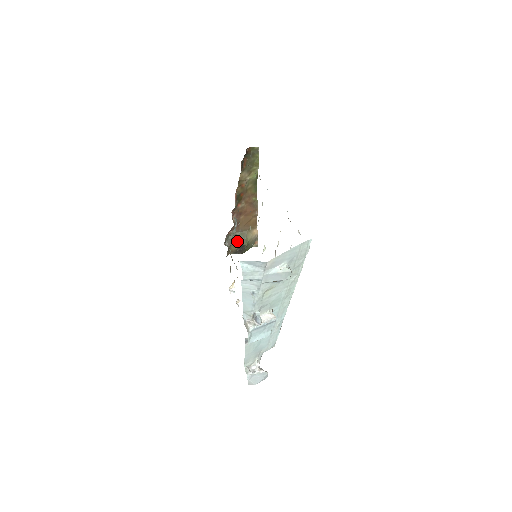
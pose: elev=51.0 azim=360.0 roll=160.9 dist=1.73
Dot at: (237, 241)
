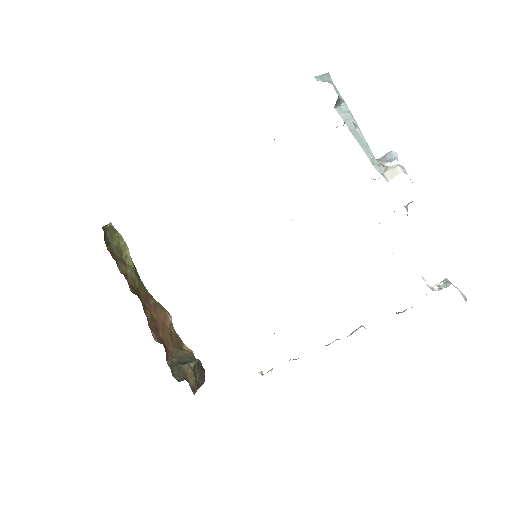
Dot at: (186, 365)
